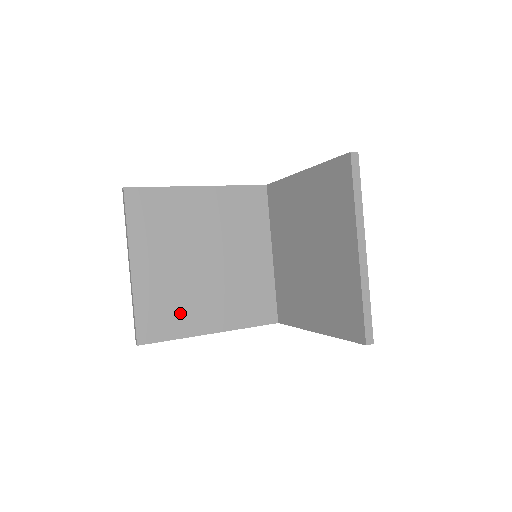
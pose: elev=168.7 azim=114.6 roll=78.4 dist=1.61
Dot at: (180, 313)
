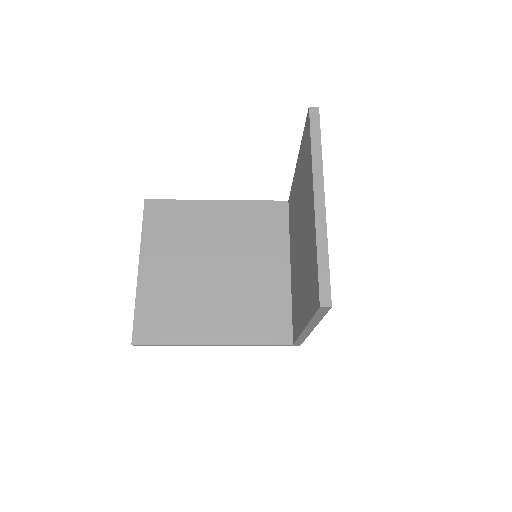
Dot at: (180, 318)
